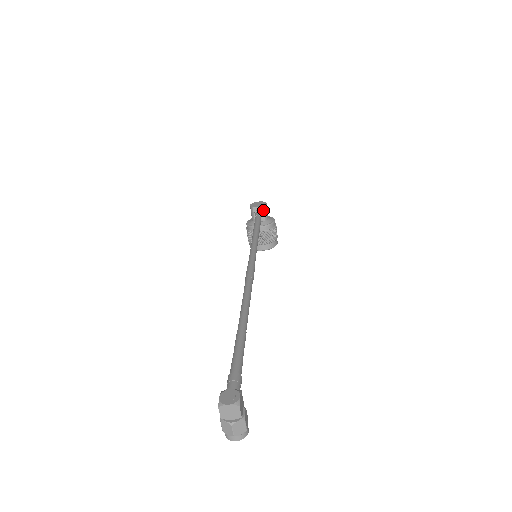
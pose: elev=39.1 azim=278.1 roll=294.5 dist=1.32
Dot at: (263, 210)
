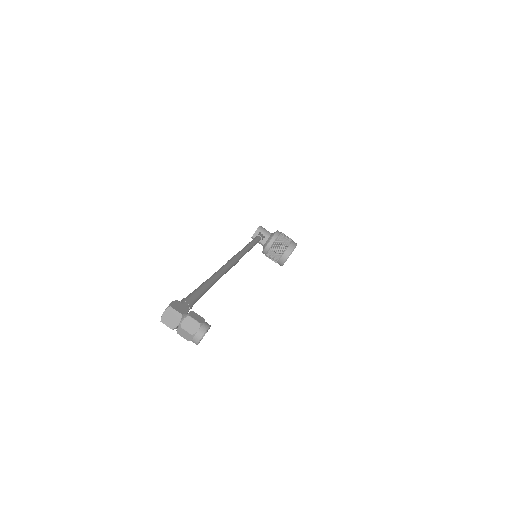
Dot at: (260, 231)
